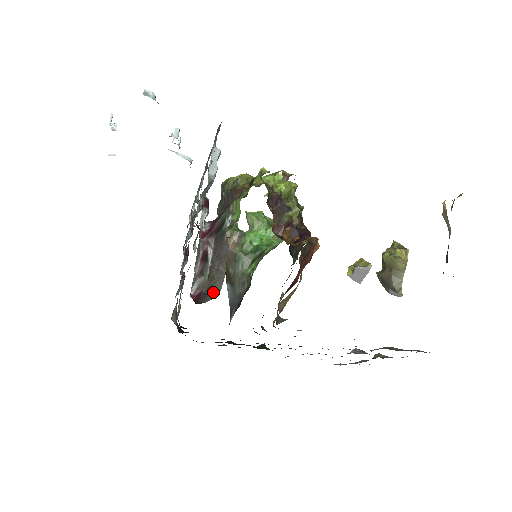
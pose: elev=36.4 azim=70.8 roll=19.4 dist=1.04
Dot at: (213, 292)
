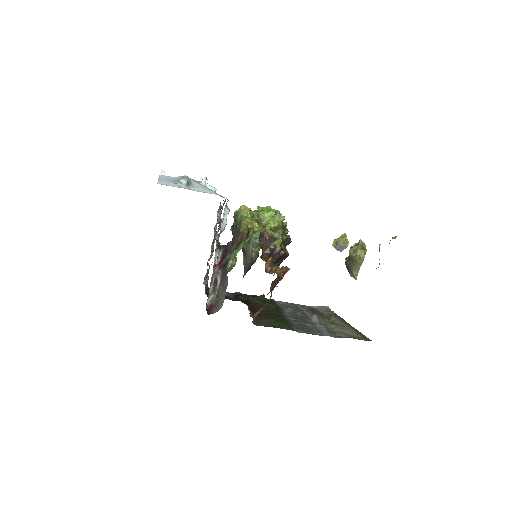
Dot at: (218, 307)
